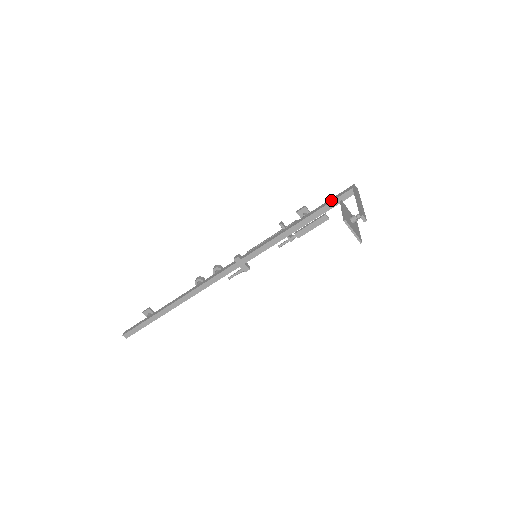
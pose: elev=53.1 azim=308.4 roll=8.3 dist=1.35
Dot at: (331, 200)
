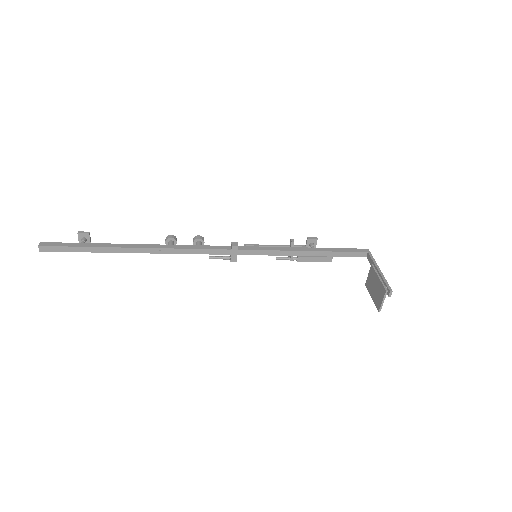
Dot at: (346, 250)
